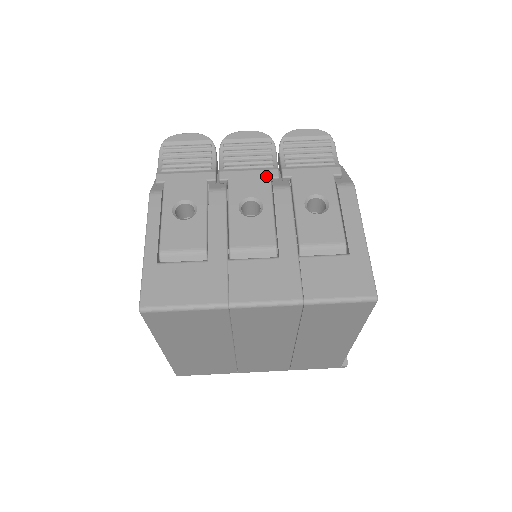
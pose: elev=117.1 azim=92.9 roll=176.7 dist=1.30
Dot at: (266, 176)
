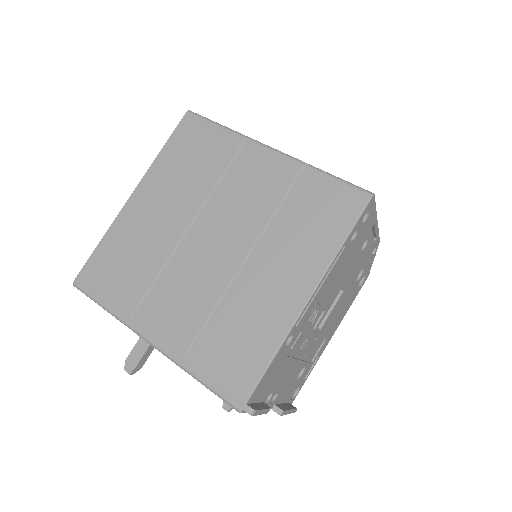
Dot at: occluded
